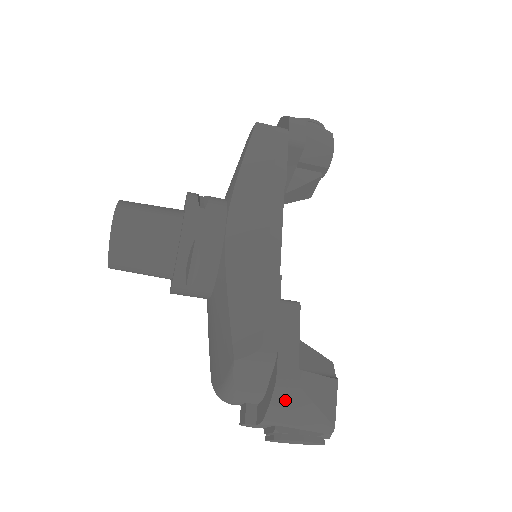
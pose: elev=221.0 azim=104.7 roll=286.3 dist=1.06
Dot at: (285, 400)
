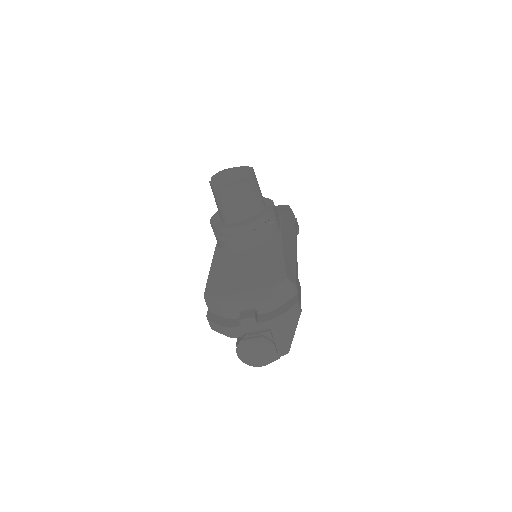
Dot at: (292, 316)
